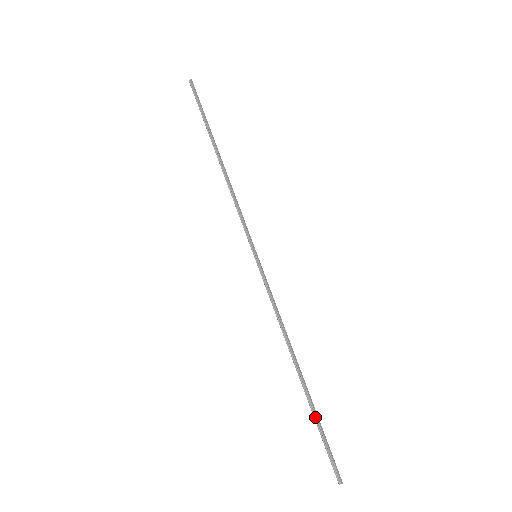
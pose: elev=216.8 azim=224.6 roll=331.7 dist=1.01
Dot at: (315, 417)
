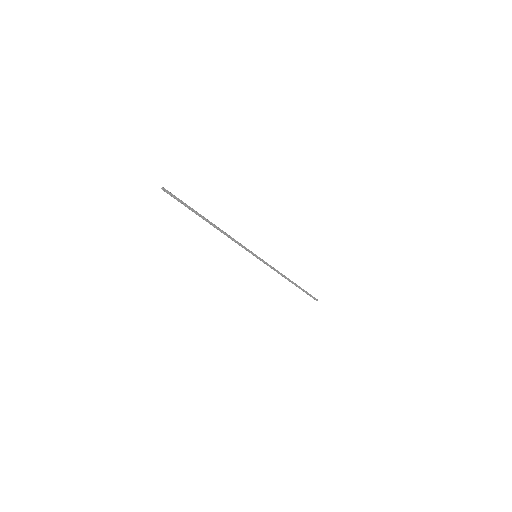
Dot at: (303, 291)
